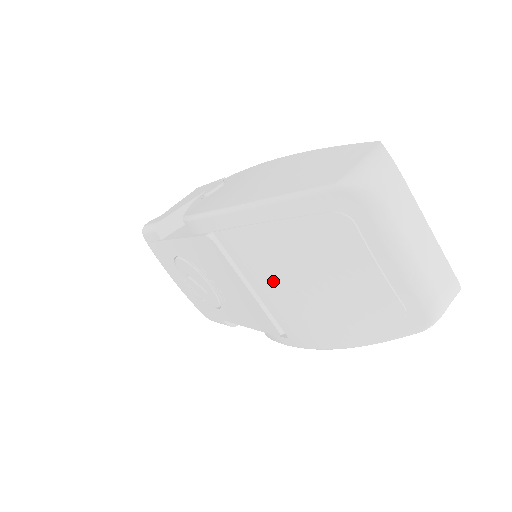
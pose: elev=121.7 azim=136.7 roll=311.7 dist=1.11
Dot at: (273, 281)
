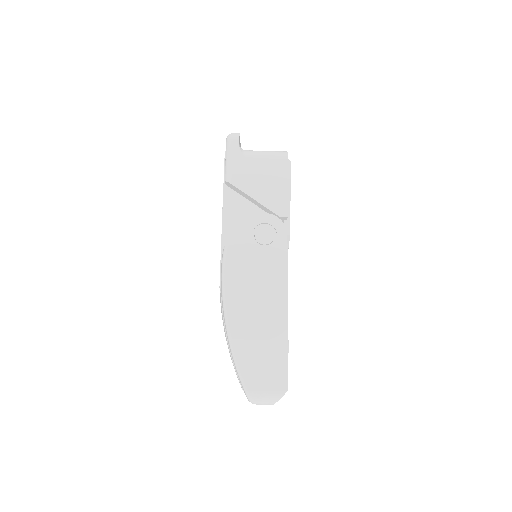
Dot at: occluded
